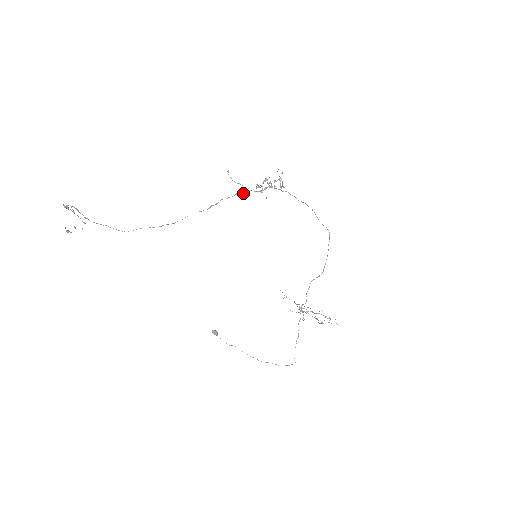
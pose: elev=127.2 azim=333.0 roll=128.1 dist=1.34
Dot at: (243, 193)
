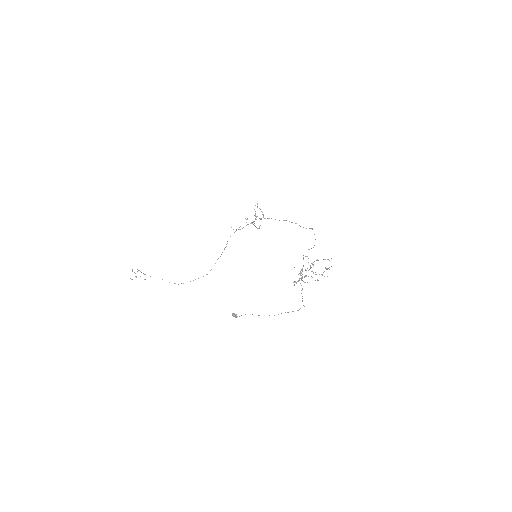
Dot at: (240, 229)
